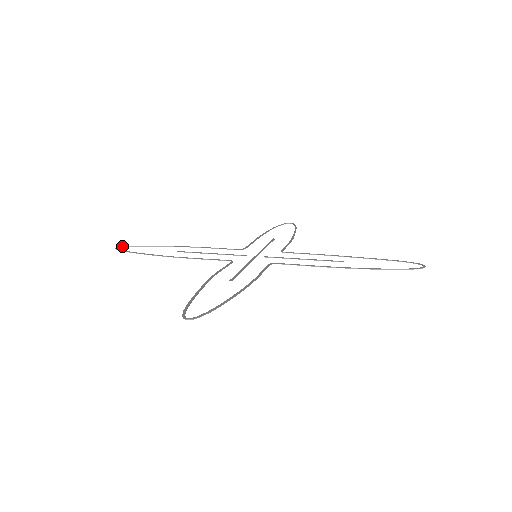
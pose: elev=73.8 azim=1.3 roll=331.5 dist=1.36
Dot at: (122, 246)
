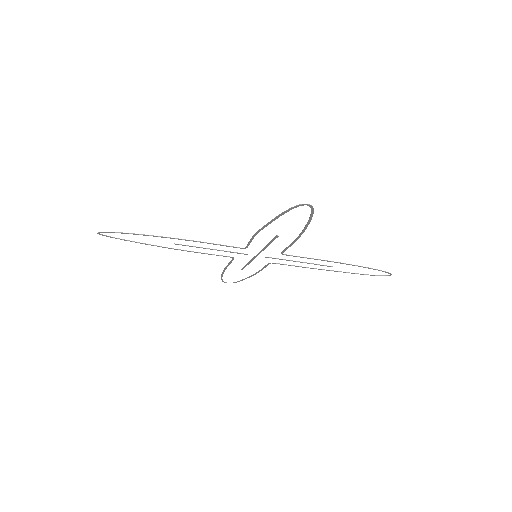
Dot at: occluded
